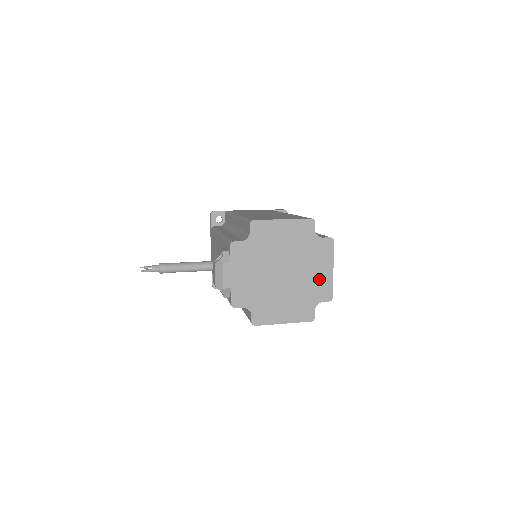
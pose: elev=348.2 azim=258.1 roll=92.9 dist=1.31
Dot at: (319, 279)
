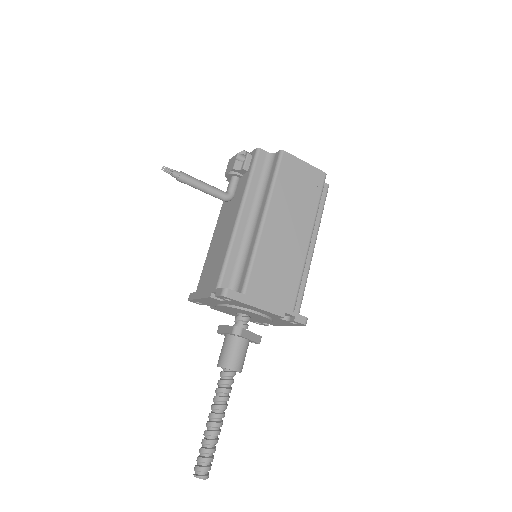
Dot at: occluded
